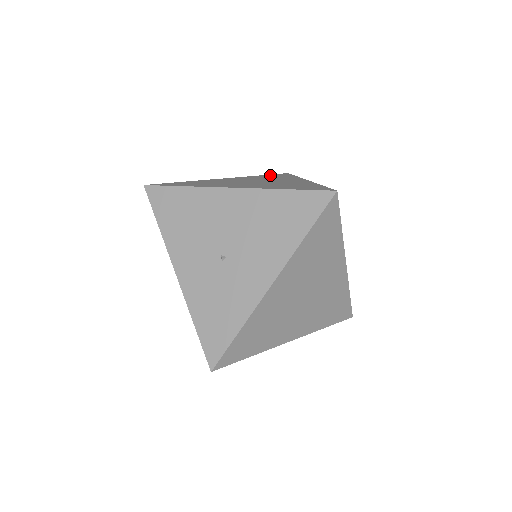
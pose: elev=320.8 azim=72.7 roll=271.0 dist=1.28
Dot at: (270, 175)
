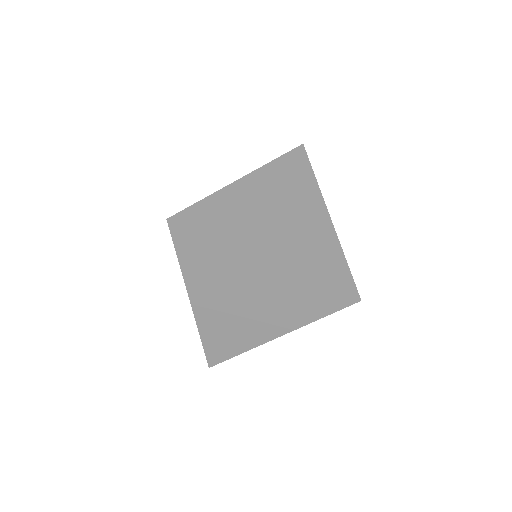
Dot at: occluded
